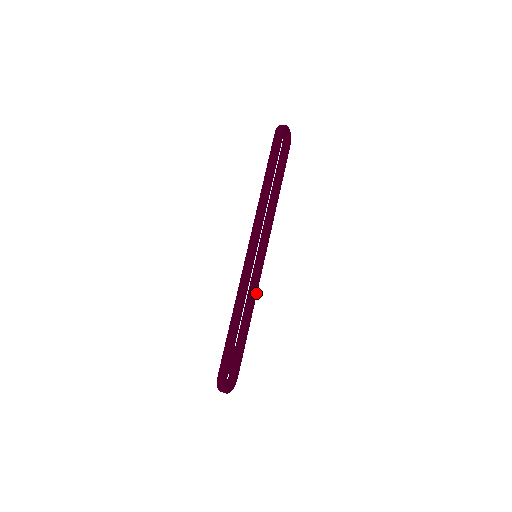
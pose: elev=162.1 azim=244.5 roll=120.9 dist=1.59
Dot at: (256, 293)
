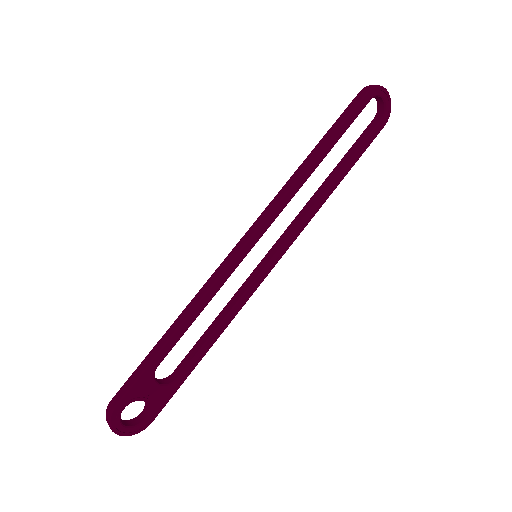
Dot at: (236, 311)
